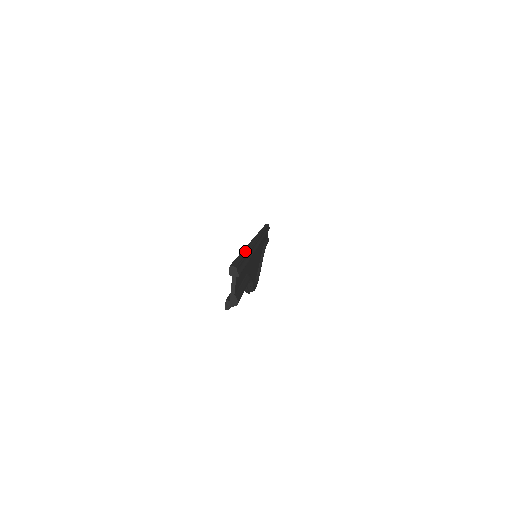
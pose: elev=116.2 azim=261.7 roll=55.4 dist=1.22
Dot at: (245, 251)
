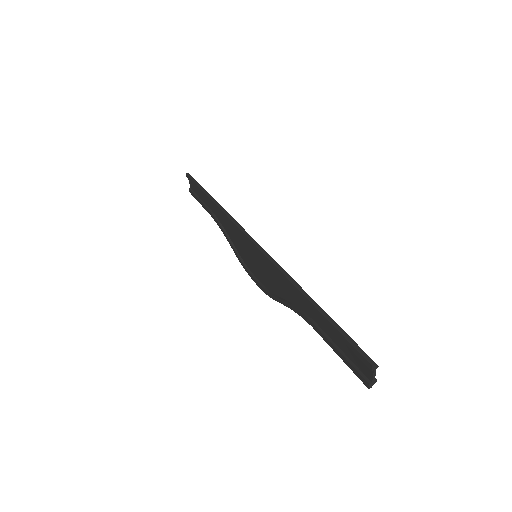
Dot at: (319, 308)
